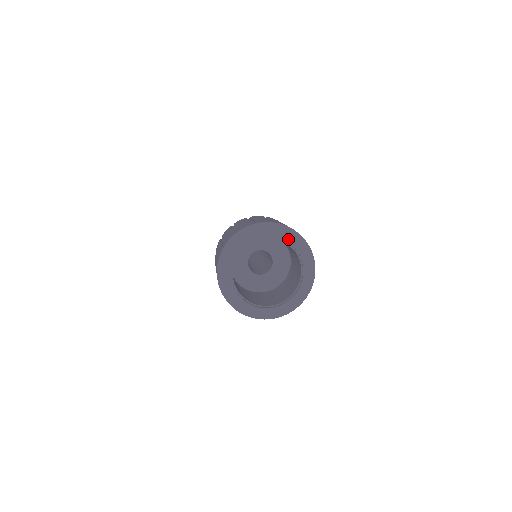
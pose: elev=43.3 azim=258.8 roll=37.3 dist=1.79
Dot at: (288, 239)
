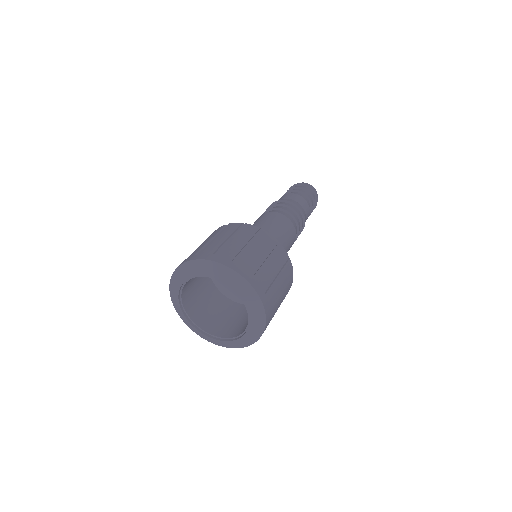
Dot at: (207, 273)
